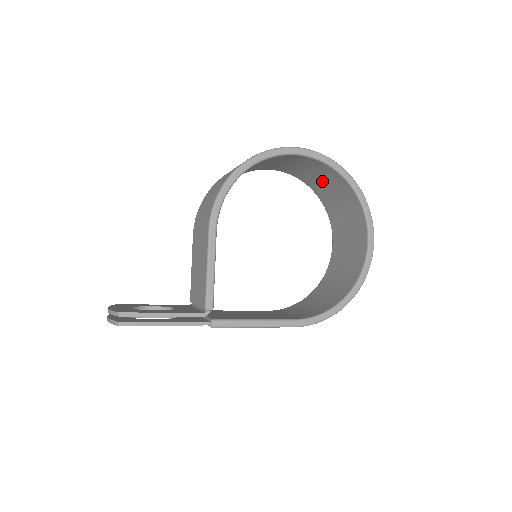
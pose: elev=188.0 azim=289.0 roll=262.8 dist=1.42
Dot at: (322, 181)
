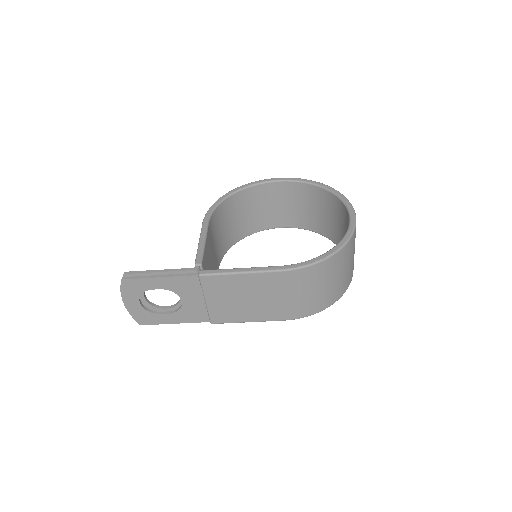
Dot at: (314, 211)
